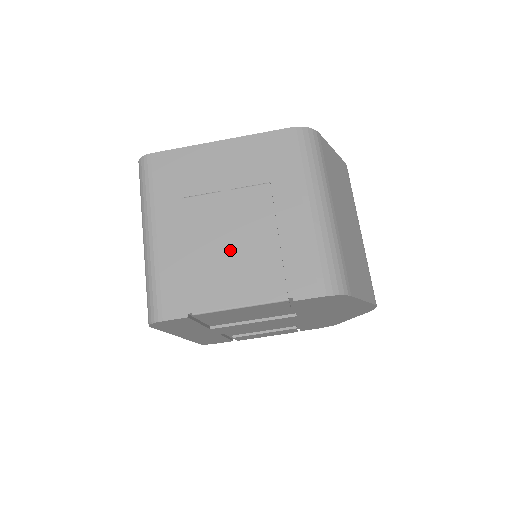
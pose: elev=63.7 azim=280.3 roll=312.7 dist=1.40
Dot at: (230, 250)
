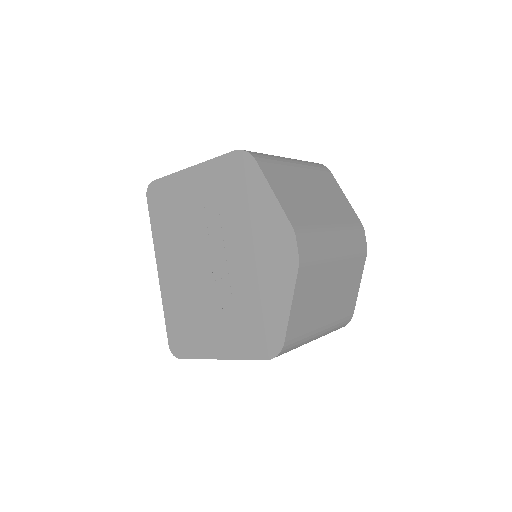
Dot at: occluded
